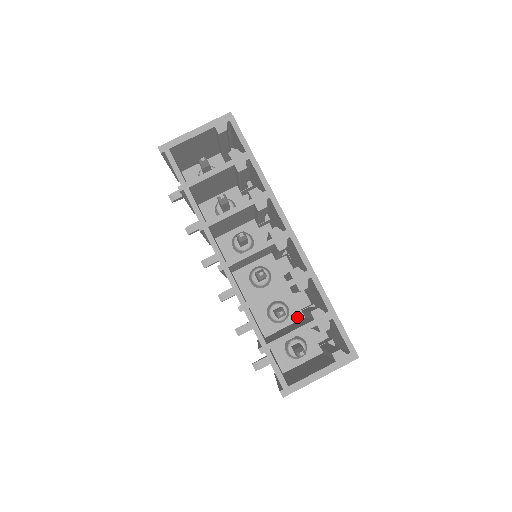
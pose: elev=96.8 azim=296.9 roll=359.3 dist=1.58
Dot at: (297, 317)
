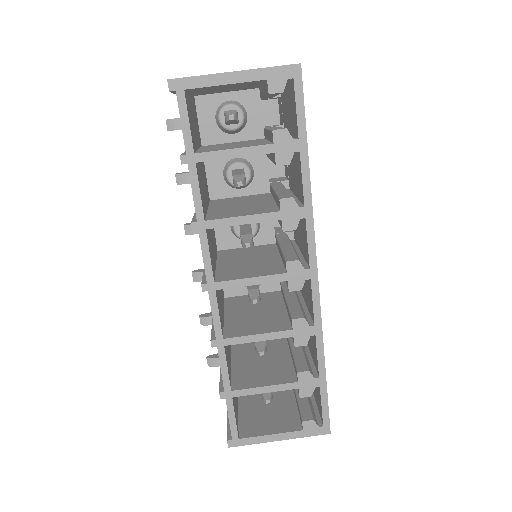
Dot at: occluded
